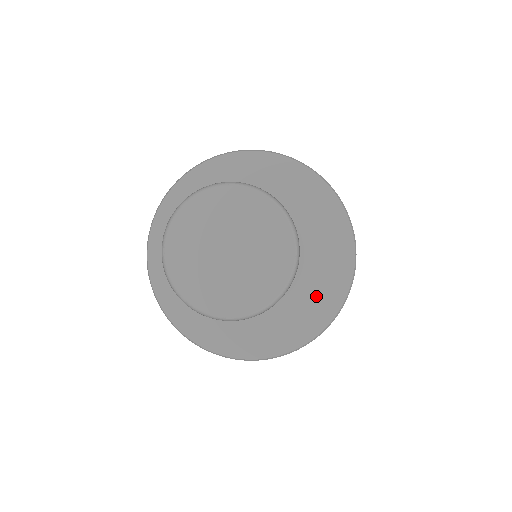
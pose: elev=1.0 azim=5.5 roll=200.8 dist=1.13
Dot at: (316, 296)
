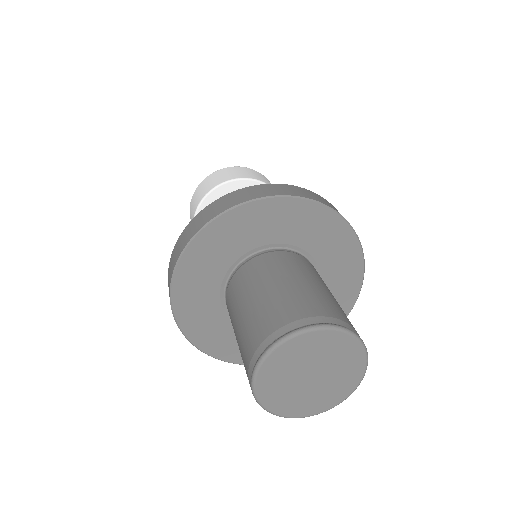
Dot at: (341, 267)
